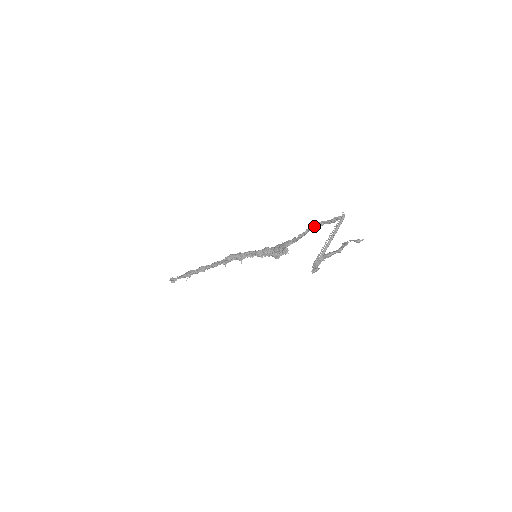
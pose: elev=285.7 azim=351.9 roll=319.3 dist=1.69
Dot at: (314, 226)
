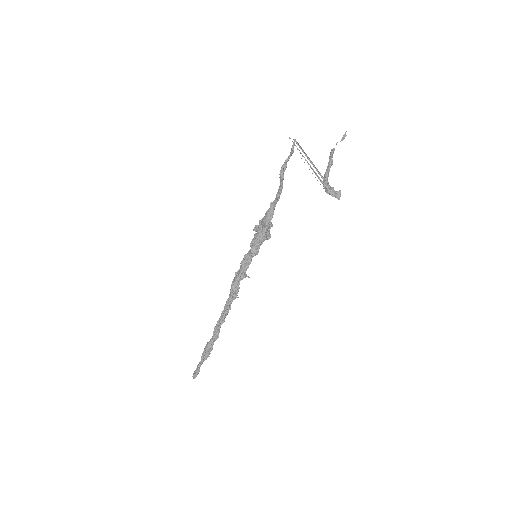
Dot at: (283, 174)
